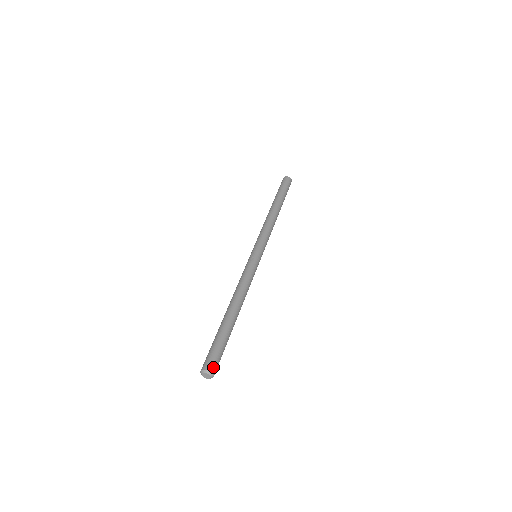
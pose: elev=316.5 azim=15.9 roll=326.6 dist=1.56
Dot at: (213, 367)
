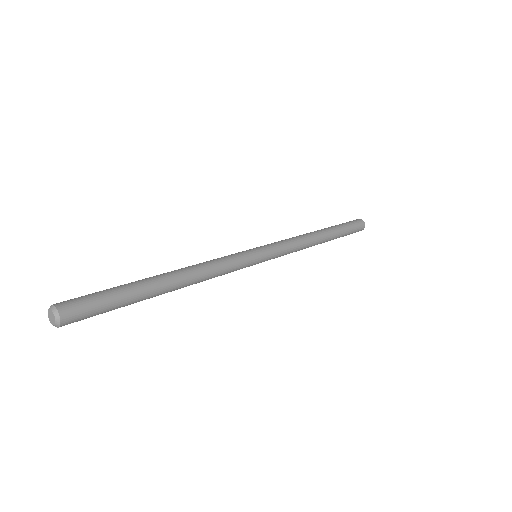
Dot at: (68, 310)
